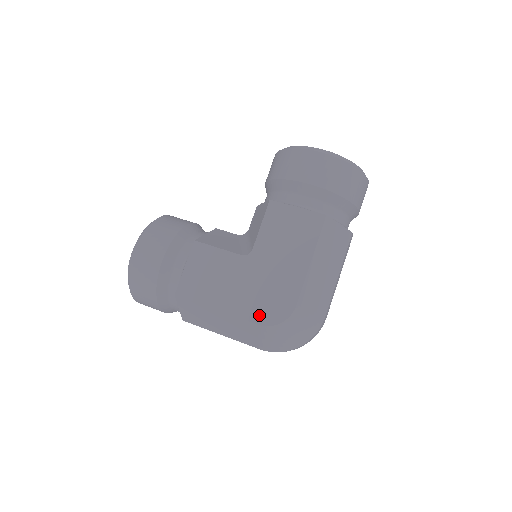
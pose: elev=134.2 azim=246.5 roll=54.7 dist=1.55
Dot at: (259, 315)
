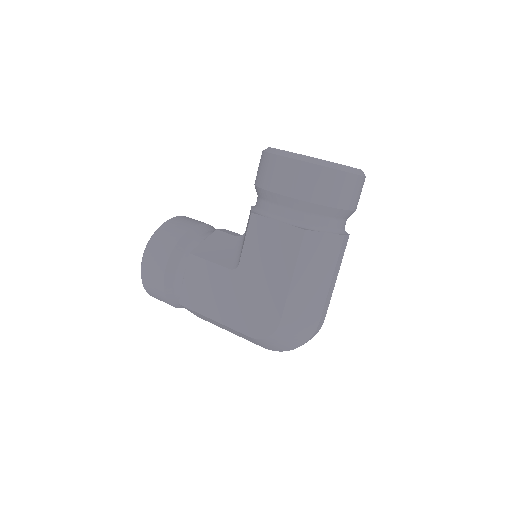
Dot at: (249, 328)
